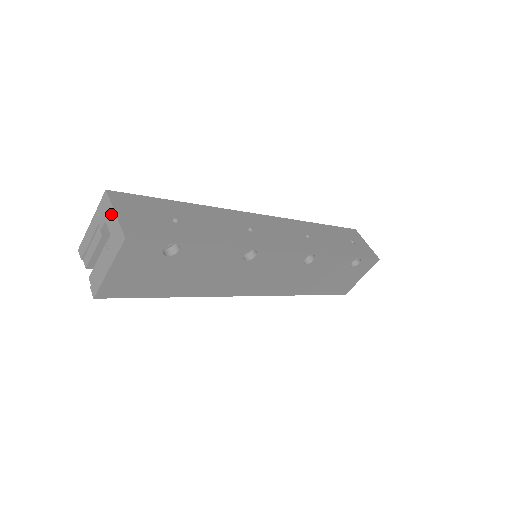
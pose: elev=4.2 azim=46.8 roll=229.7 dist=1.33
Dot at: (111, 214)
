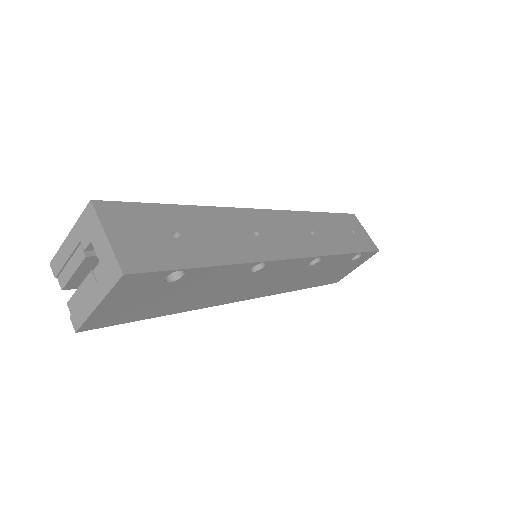
Dot at: (100, 235)
